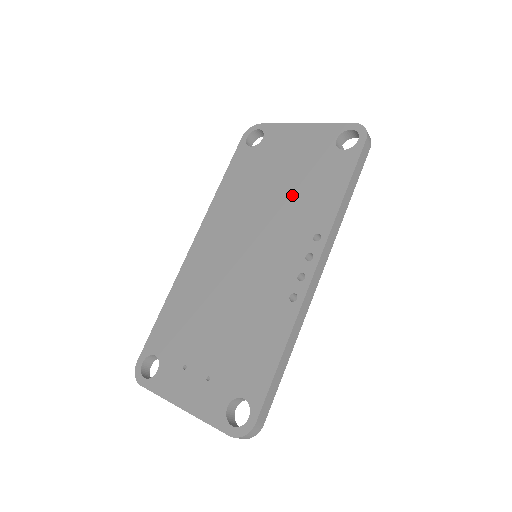
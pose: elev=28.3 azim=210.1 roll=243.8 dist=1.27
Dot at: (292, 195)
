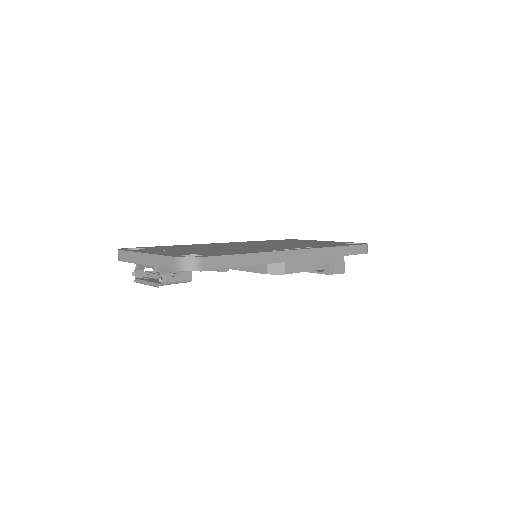
Dot at: (303, 244)
